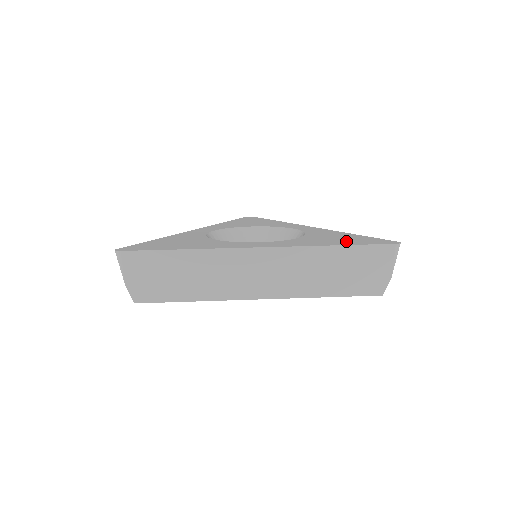
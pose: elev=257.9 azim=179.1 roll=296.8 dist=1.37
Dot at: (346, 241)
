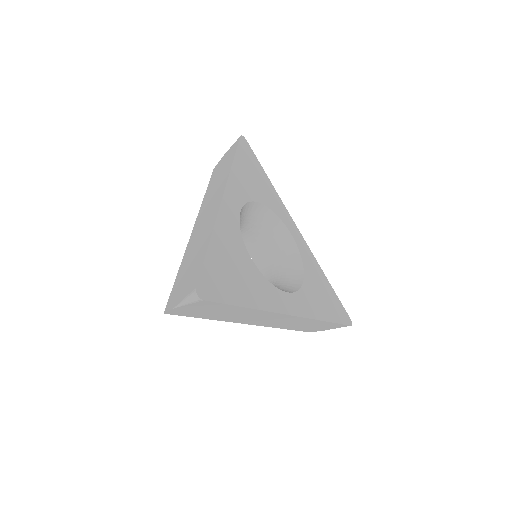
Dot at: (330, 308)
